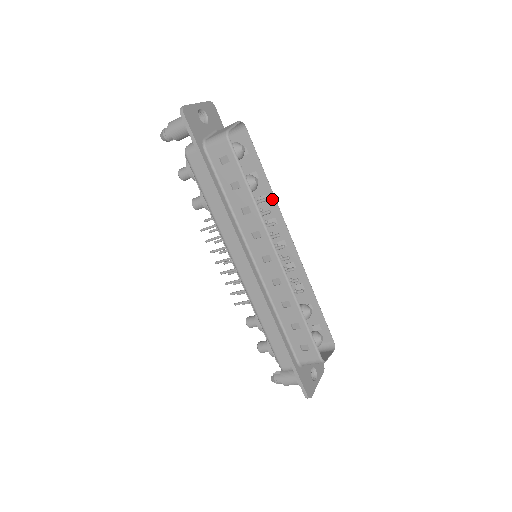
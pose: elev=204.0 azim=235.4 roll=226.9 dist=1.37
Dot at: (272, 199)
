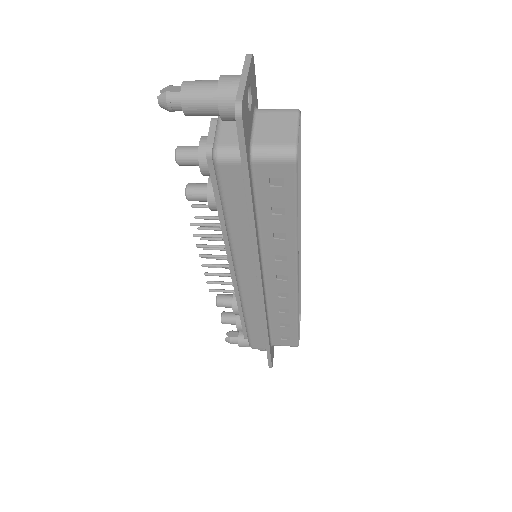
Dot at: occluded
